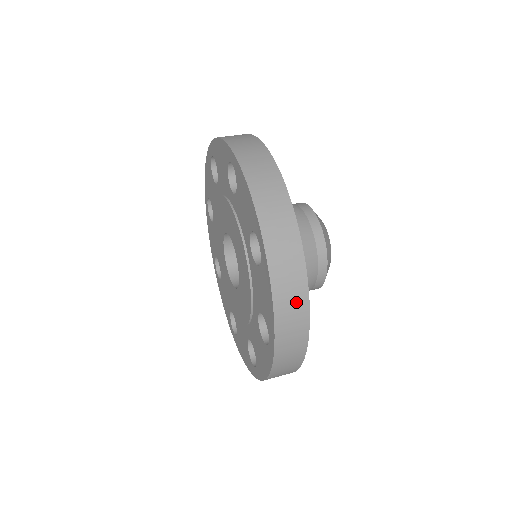
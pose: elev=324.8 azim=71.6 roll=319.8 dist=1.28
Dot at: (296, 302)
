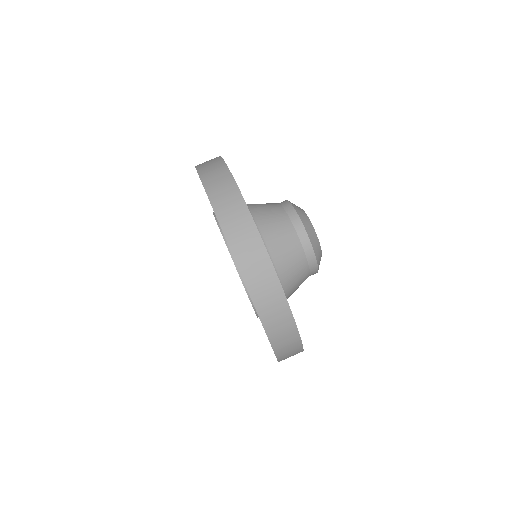
Dot at: occluded
